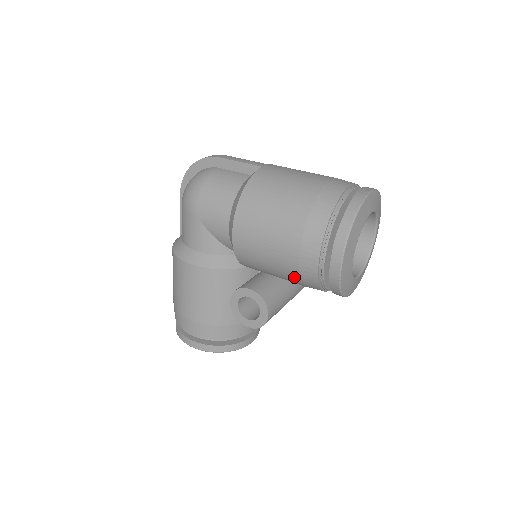
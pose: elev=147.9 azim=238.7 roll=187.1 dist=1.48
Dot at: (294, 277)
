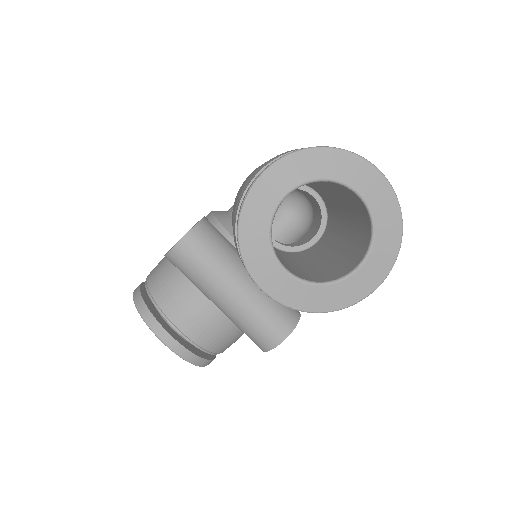
Dot at: occluded
